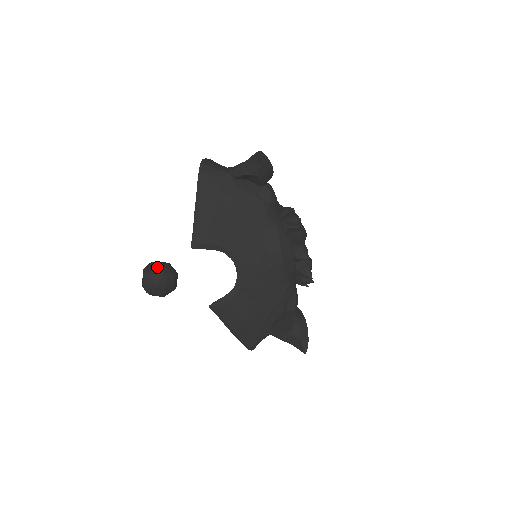
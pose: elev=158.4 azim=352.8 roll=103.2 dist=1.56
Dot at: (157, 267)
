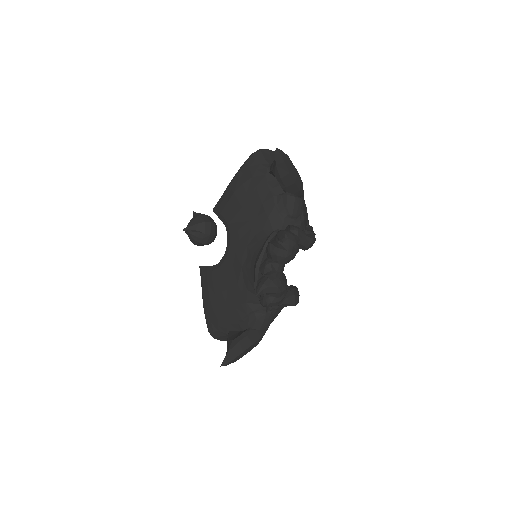
Dot at: (201, 217)
